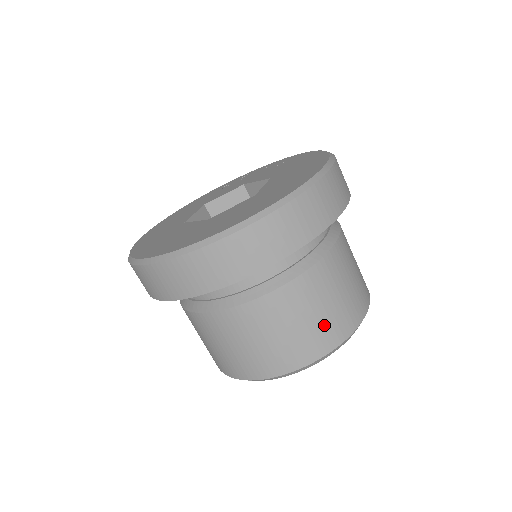
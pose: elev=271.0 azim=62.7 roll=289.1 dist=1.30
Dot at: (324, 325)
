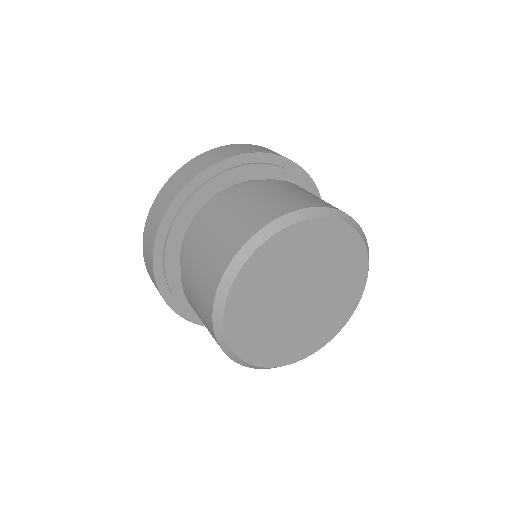
Dot at: (274, 202)
